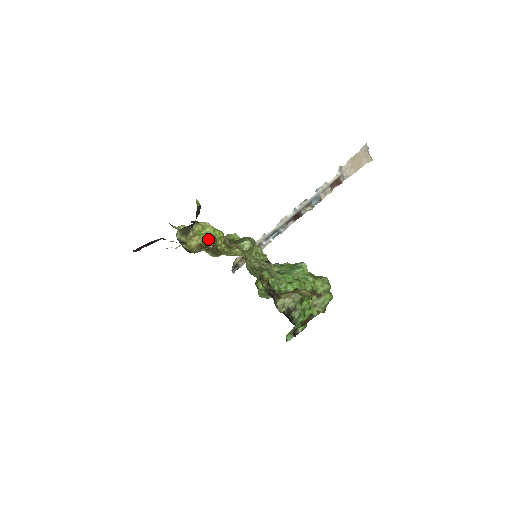
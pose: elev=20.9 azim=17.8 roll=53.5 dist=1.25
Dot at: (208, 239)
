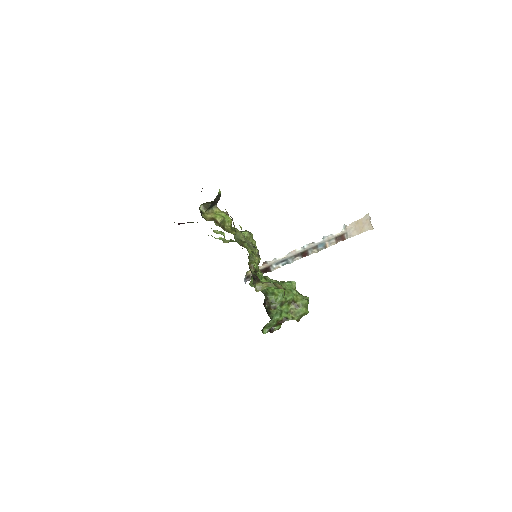
Dot at: (219, 217)
